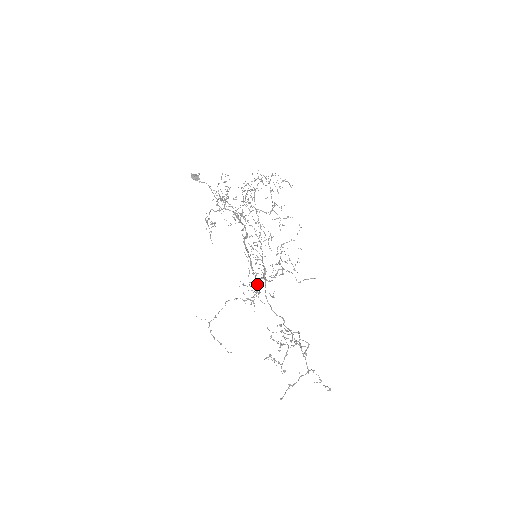
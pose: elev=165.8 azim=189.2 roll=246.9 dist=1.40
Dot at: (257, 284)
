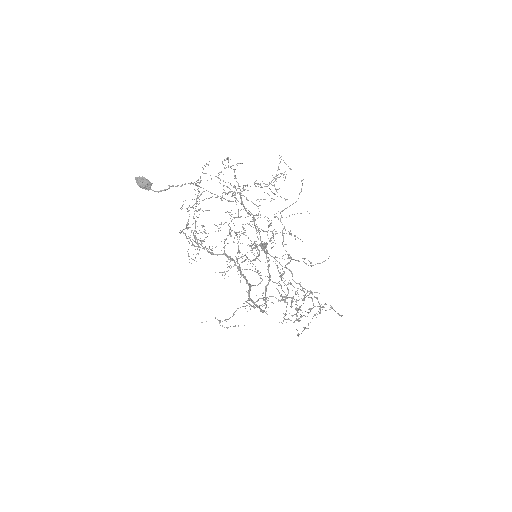
Dot at: occluded
